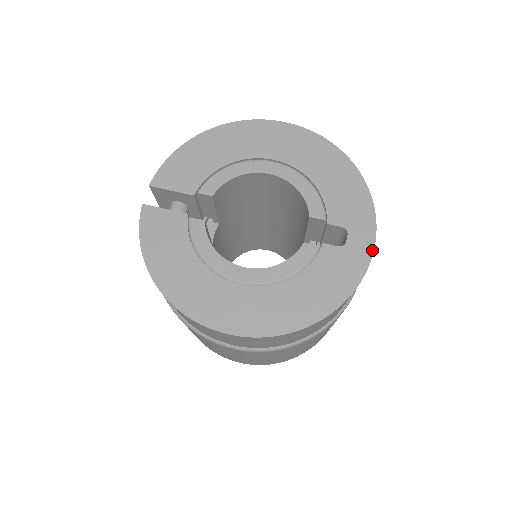
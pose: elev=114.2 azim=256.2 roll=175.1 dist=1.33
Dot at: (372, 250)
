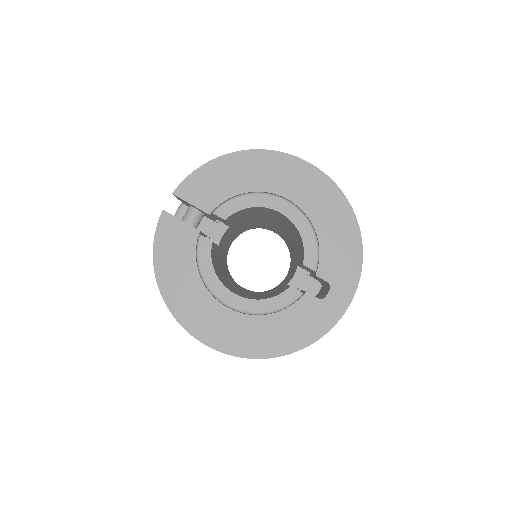
Dot at: (345, 310)
